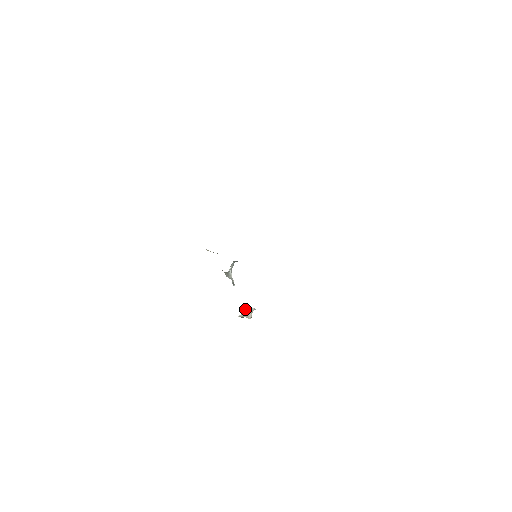
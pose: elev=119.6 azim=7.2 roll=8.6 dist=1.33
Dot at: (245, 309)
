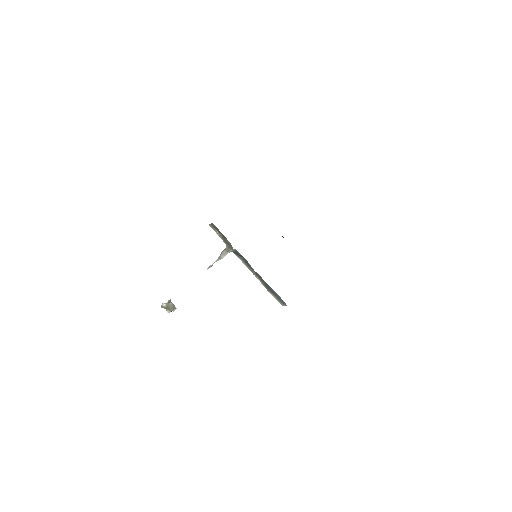
Dot at: (171, 302)
